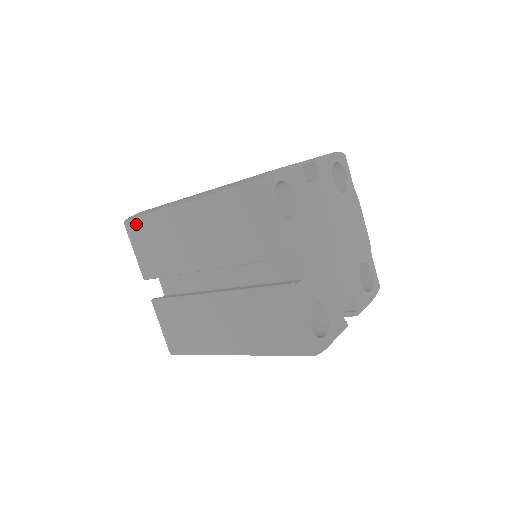
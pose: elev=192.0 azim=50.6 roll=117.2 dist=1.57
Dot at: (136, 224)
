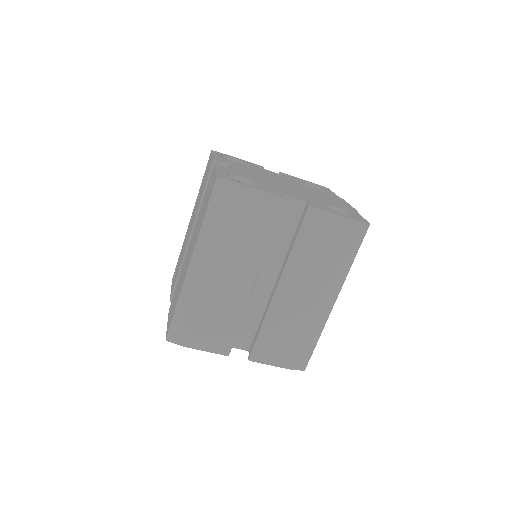
Dot at: occluded
